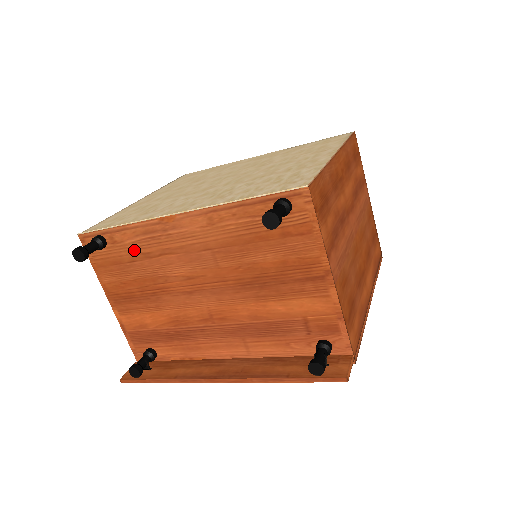
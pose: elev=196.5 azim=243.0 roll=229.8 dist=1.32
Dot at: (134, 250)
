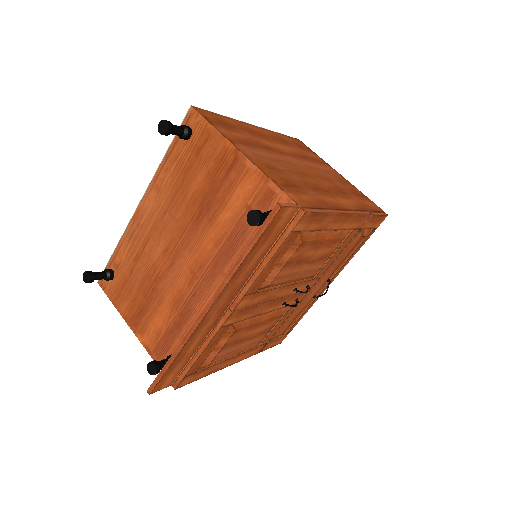
Dot at: (129, 261)
